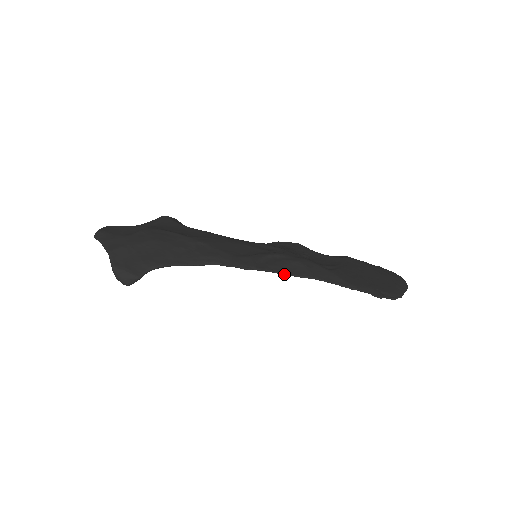
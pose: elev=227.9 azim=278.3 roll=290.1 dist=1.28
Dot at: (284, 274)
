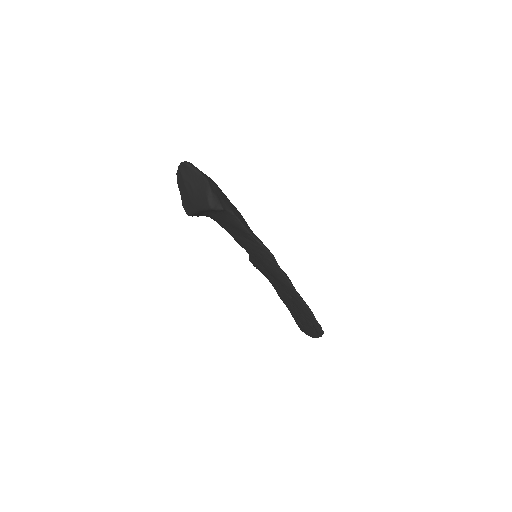
Dot at: (284, 274)
